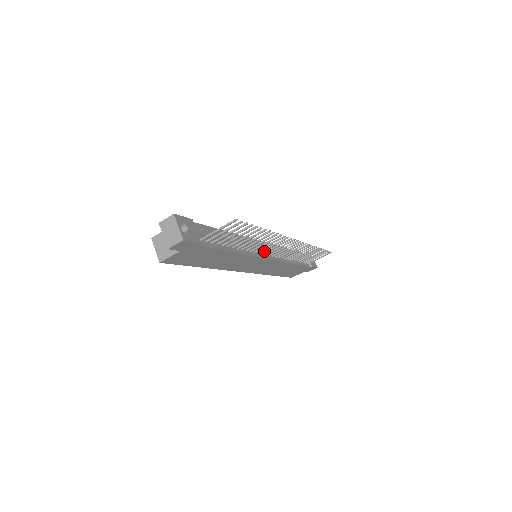
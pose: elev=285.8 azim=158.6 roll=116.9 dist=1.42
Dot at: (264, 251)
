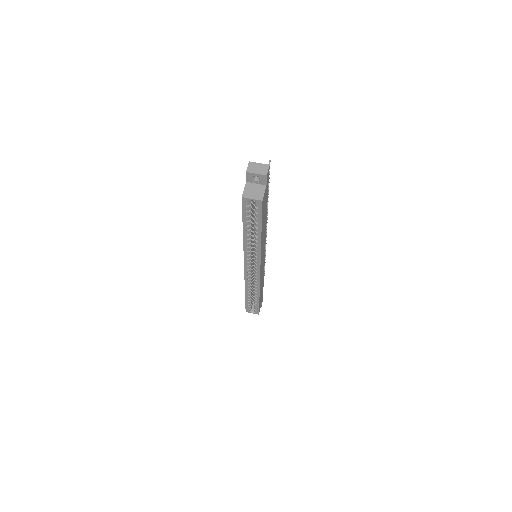
Dot at: occluded
